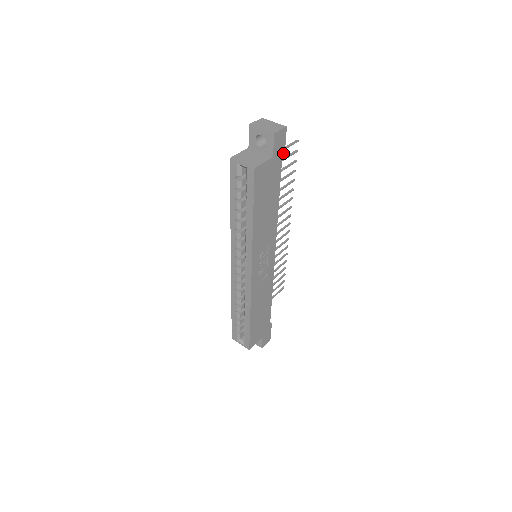
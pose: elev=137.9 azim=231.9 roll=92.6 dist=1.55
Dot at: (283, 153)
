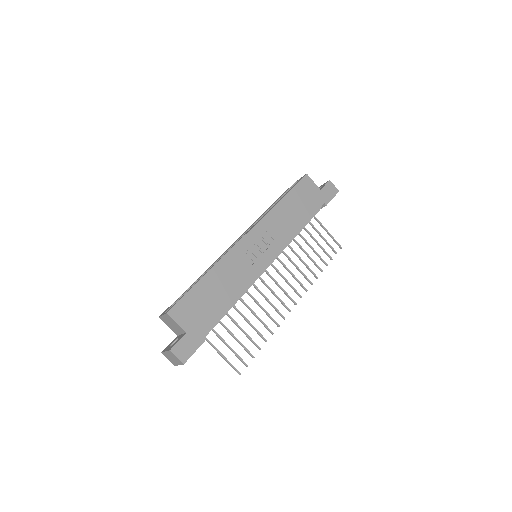
Dot at: (328, 201)
